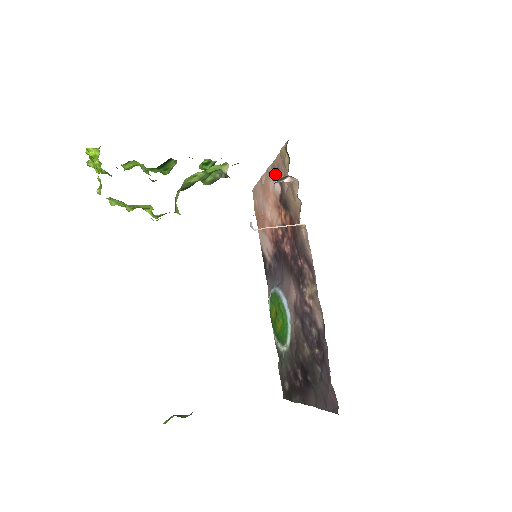
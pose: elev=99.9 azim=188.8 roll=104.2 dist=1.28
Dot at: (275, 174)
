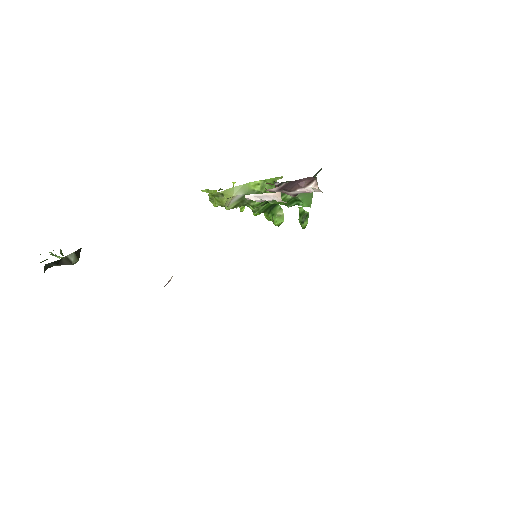
Dot at: occluded
